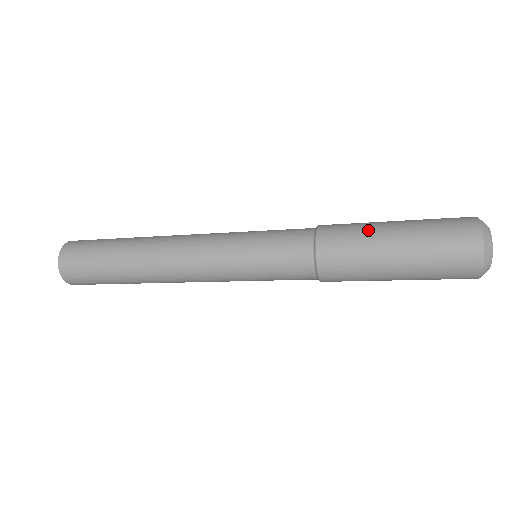
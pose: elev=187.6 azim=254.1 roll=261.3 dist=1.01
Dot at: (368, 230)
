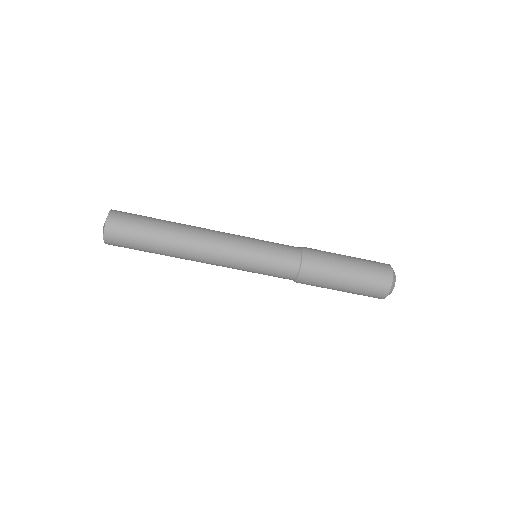
Dot at: occluded
